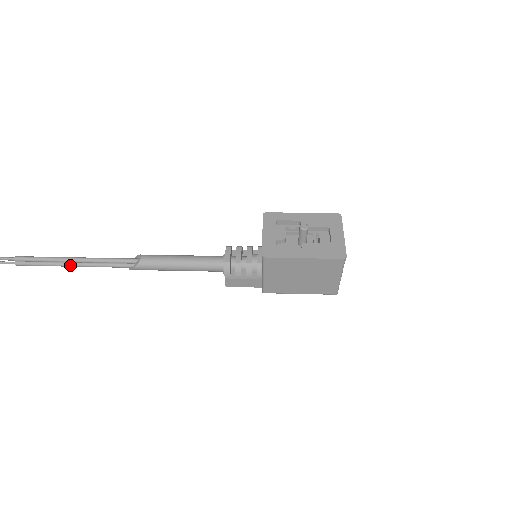
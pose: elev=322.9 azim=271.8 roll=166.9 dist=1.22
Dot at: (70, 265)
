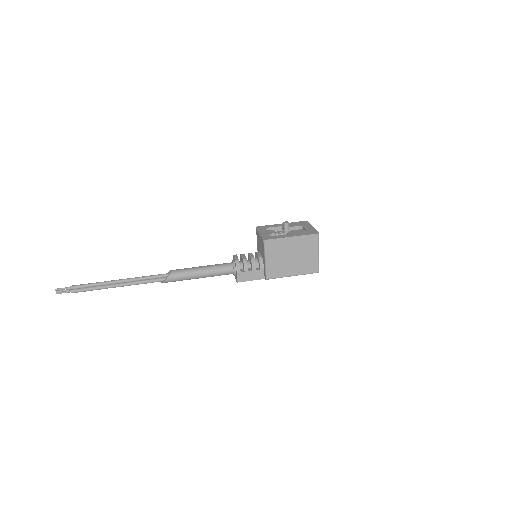
Dot at: (115, 285)
